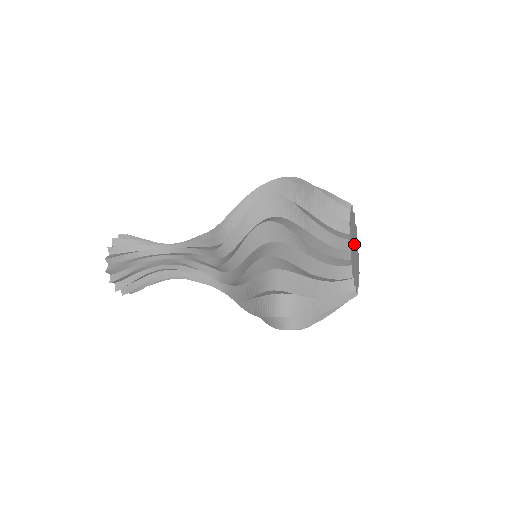
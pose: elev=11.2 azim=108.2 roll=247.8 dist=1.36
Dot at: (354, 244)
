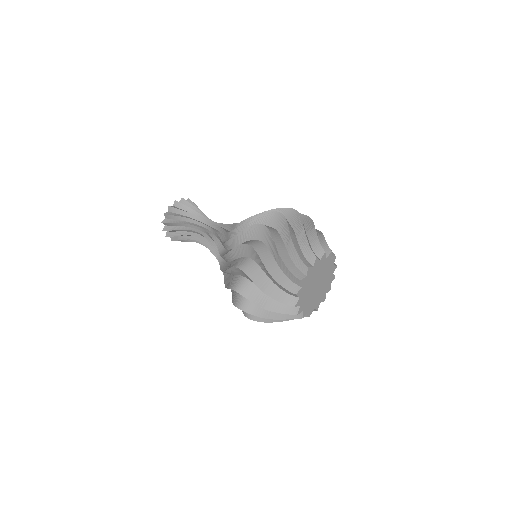
Dot at: (318, 281)
